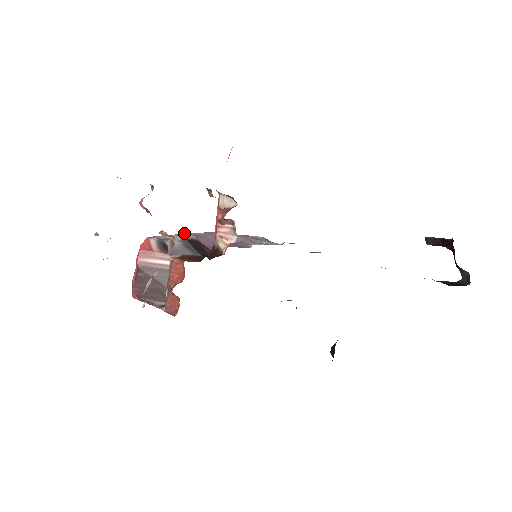
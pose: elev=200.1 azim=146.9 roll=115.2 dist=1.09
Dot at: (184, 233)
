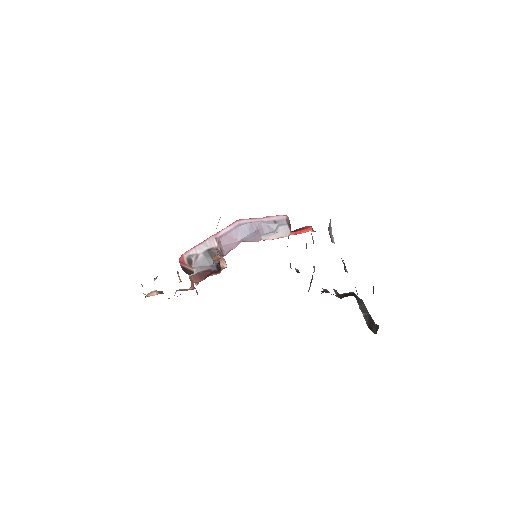
Dot at: (212, 237)
